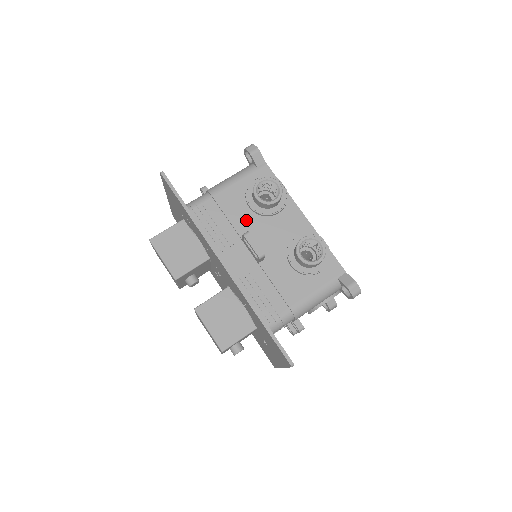
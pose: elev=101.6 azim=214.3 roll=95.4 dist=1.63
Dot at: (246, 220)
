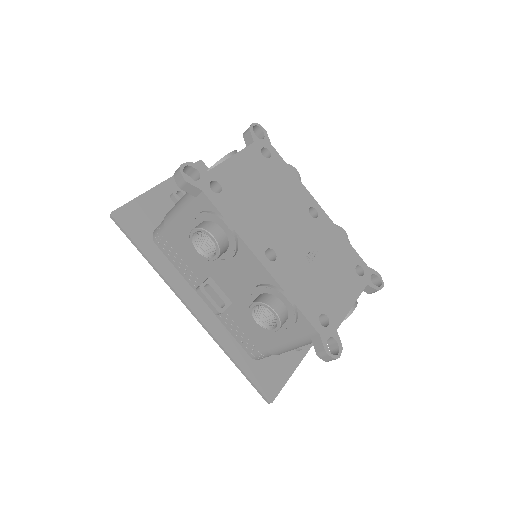
Dot at: (204, 260)
